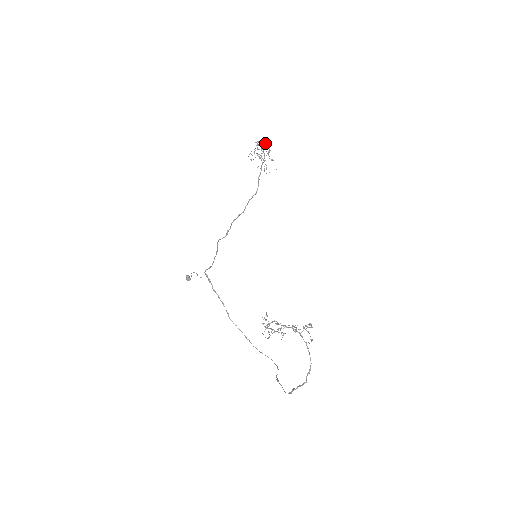
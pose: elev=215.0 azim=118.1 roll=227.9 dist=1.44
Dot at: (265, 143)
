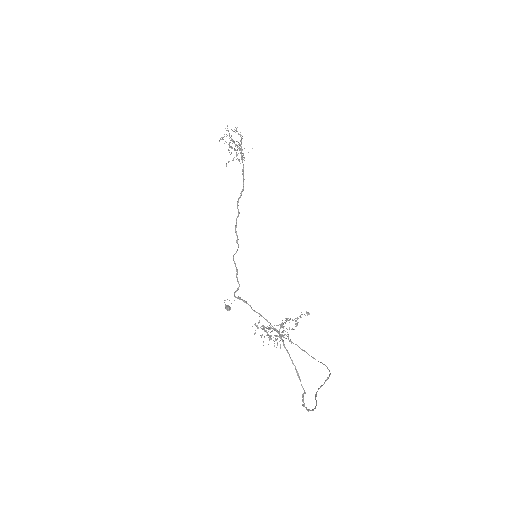
Dot at: occluded
